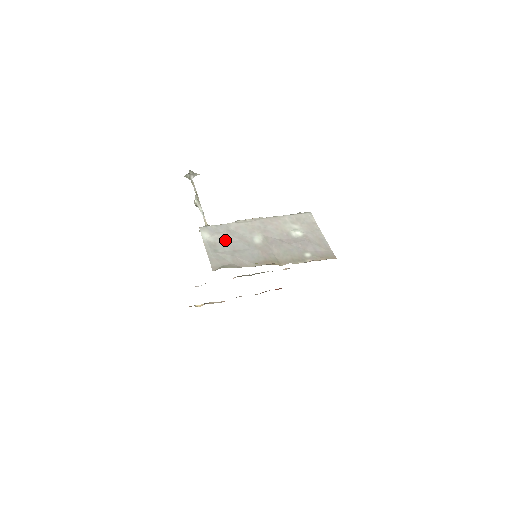
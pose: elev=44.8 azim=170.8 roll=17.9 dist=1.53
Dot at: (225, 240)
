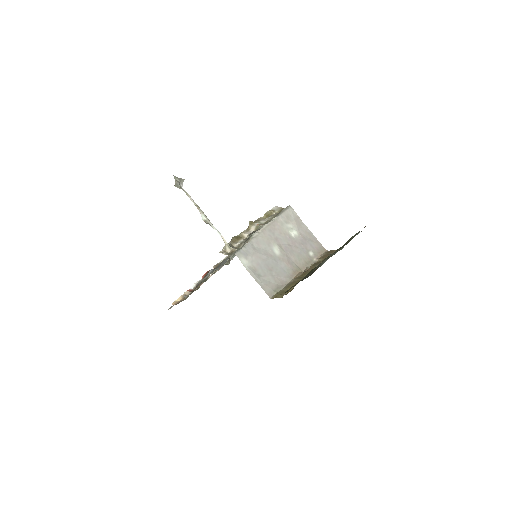
Dot at: (259, 261)
